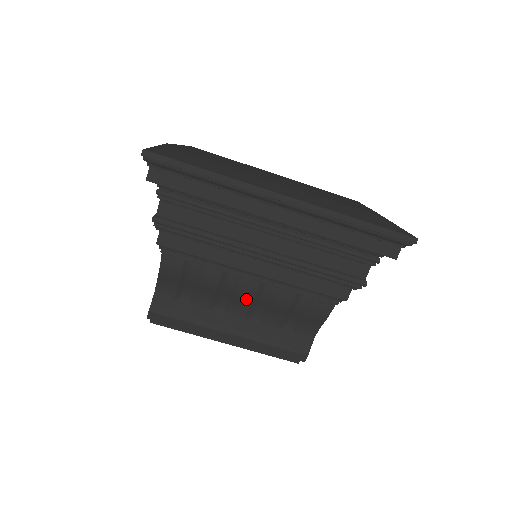
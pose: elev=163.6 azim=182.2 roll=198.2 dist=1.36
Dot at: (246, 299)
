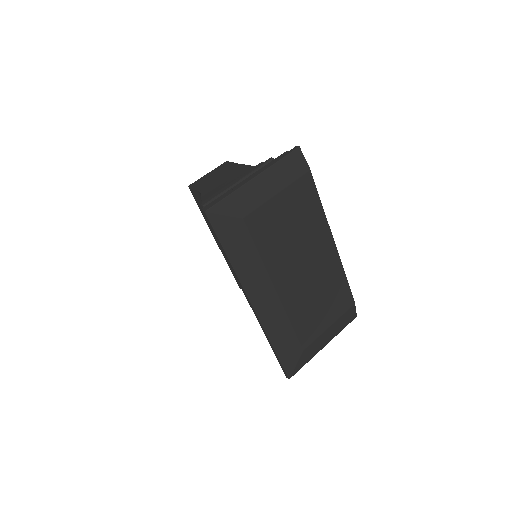
Dot at: occluded
